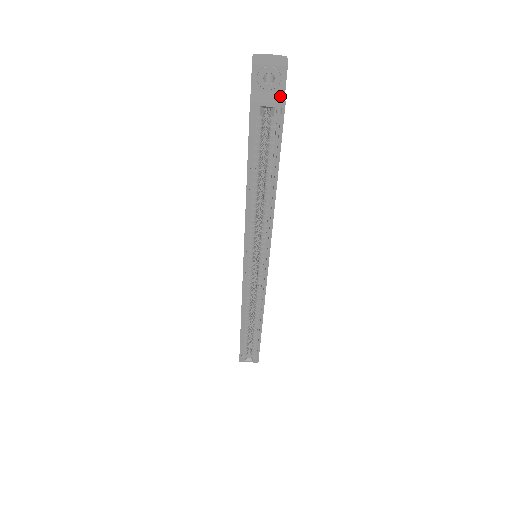
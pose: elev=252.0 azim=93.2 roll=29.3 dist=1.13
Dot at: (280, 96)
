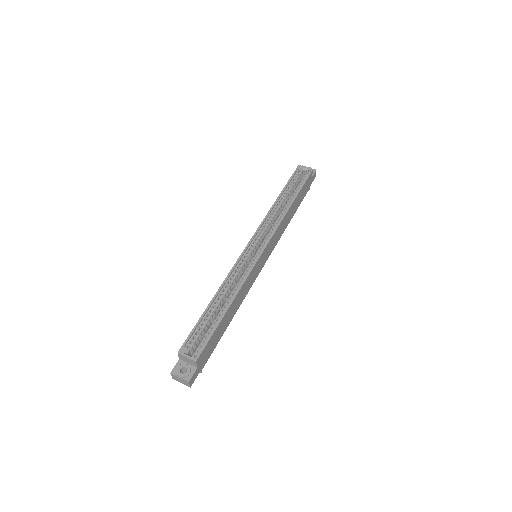
Dot at: occluded
